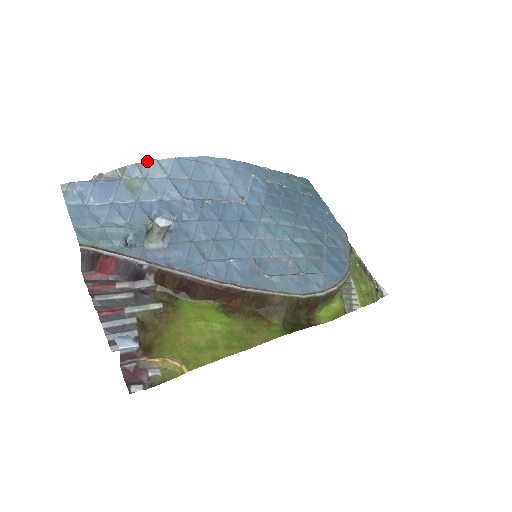
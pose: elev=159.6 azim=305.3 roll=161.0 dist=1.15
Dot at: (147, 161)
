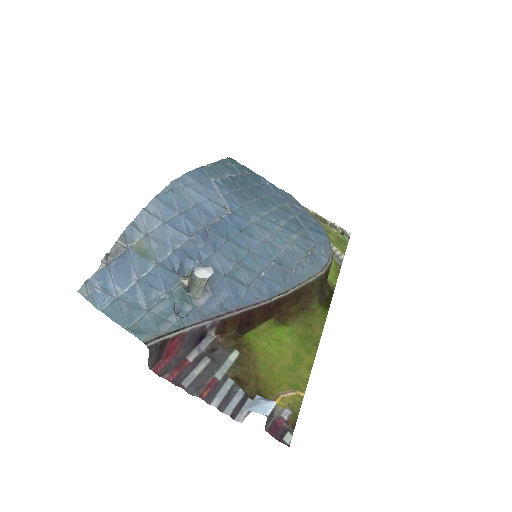
Dot at: occluded
